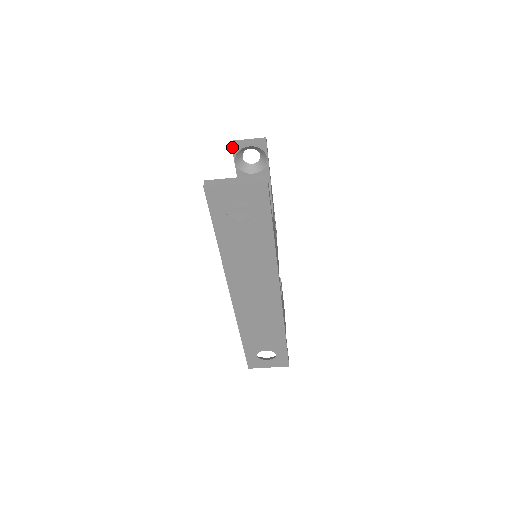
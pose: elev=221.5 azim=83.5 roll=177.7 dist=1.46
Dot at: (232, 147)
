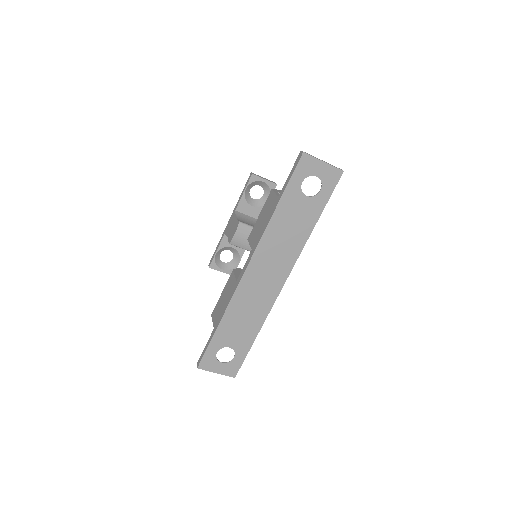
Dot at: (251, 176)
